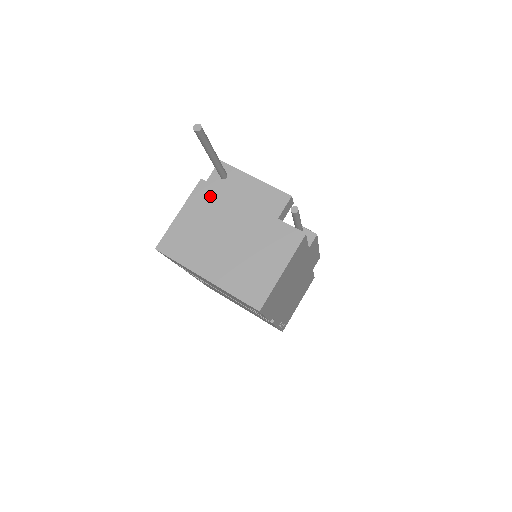
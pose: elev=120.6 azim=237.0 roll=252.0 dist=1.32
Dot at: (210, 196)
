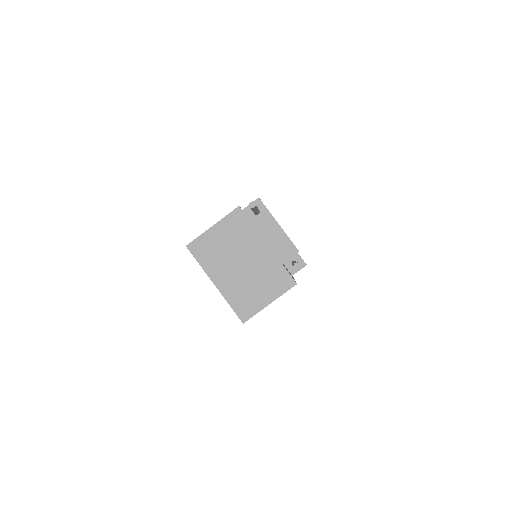
Dot at: (241, 224)
